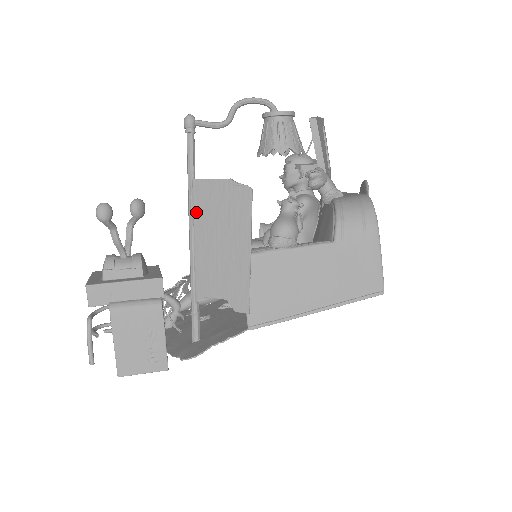
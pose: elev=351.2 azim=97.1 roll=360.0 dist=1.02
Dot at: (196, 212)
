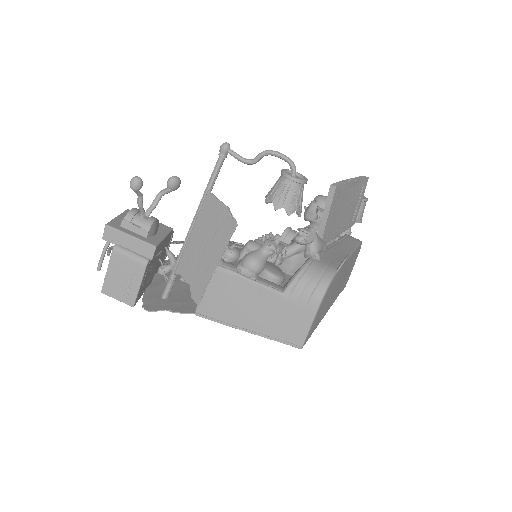
Dot at: (200, 215)
